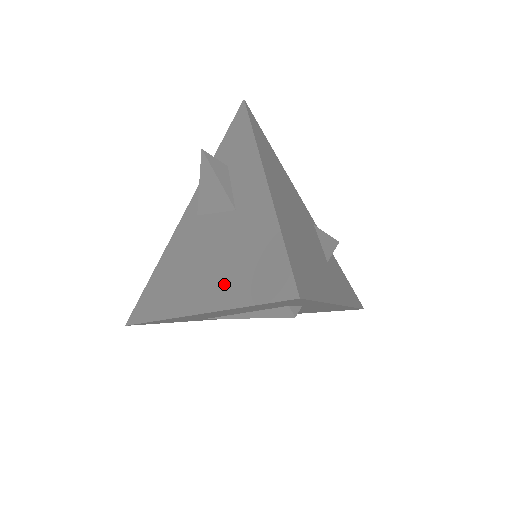
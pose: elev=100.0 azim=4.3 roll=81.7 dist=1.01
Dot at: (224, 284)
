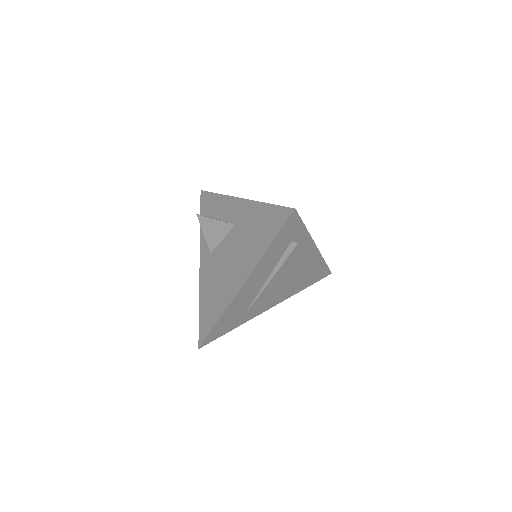
Dot at: (253, 251)
